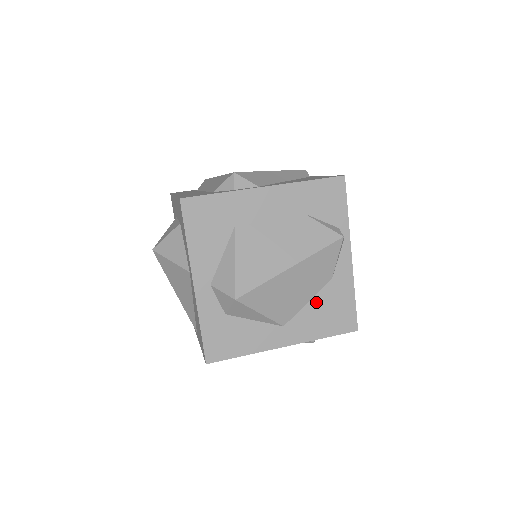
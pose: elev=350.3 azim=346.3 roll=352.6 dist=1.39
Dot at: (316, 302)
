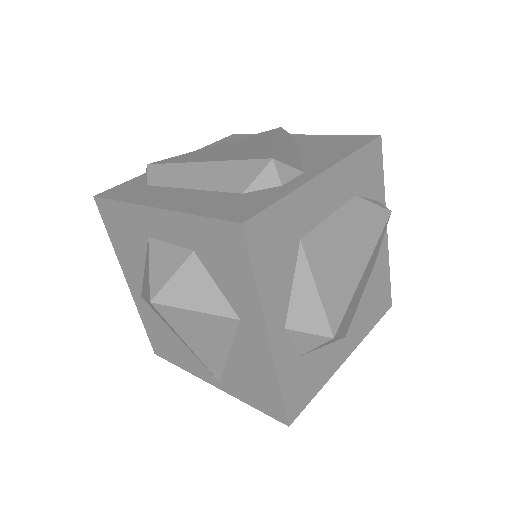
Dot at: (366, 294)
